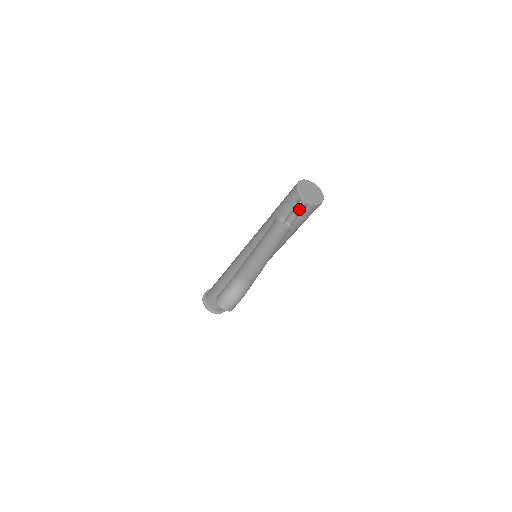
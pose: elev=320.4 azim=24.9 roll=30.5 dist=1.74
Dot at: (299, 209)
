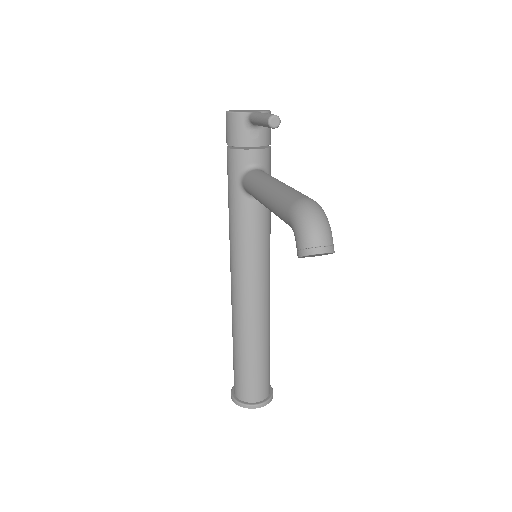
Dot at: (262, 113)
